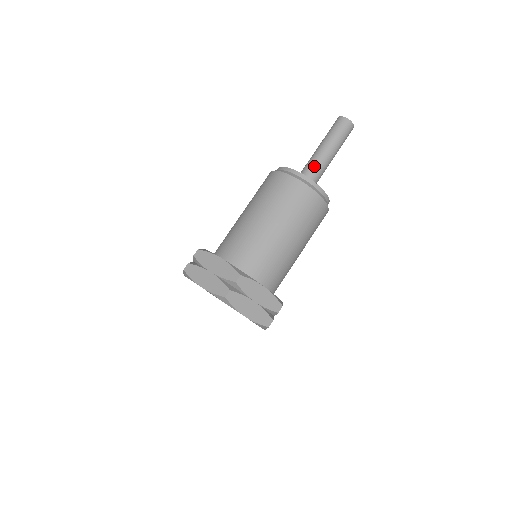
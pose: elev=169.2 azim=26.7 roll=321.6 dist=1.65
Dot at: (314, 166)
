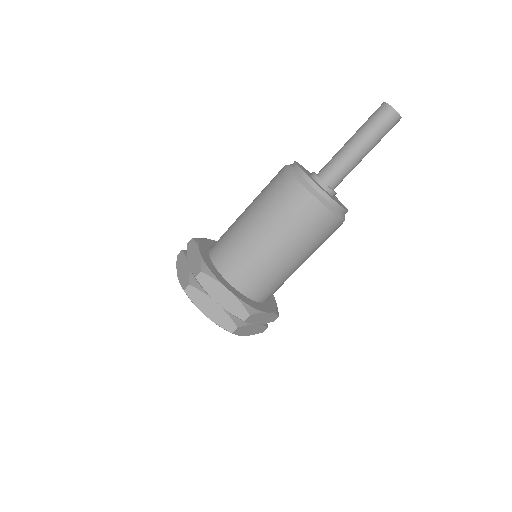
Dot at: (342, 171)
